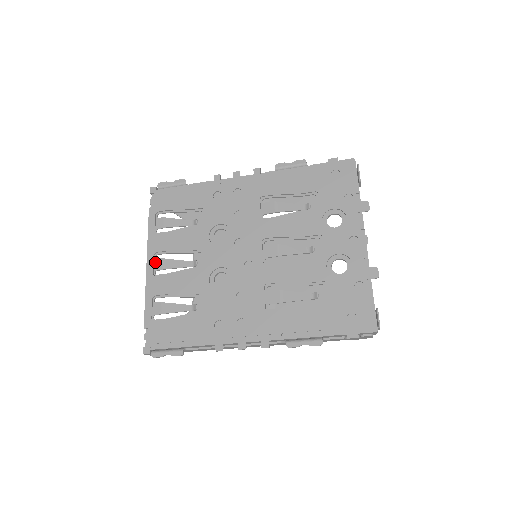
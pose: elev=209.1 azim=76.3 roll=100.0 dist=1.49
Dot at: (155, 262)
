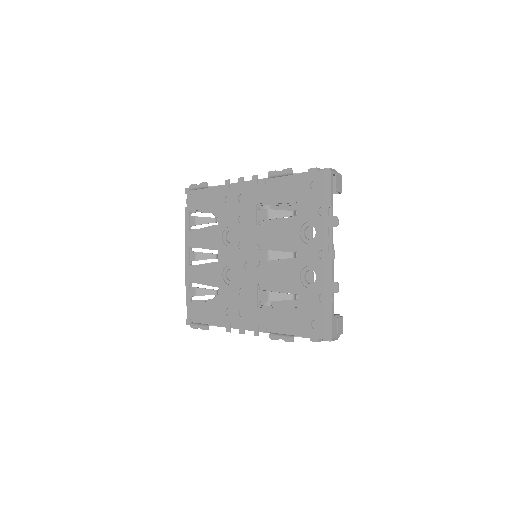
Dot at: (190, 254)
